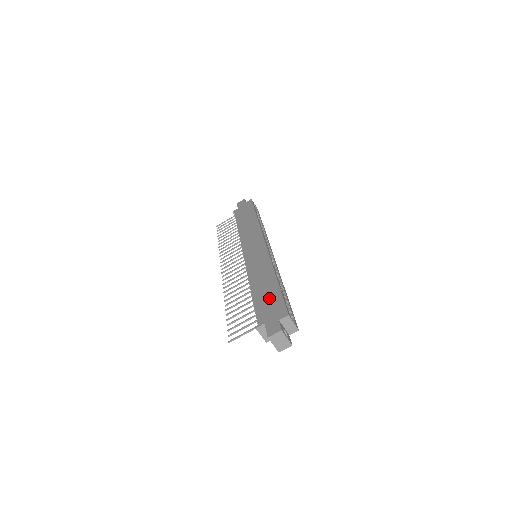
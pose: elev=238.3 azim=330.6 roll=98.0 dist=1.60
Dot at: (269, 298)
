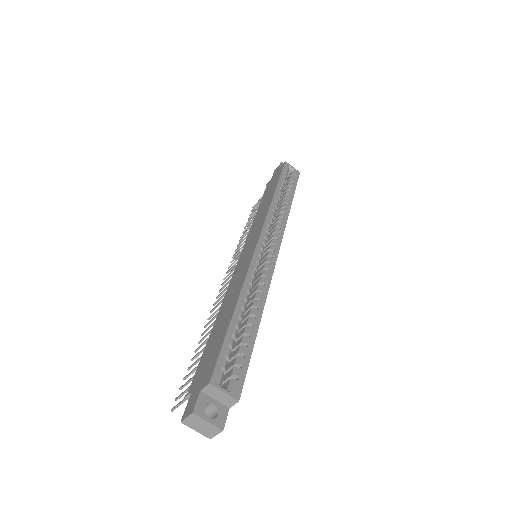
Dot at: (215, 343)
